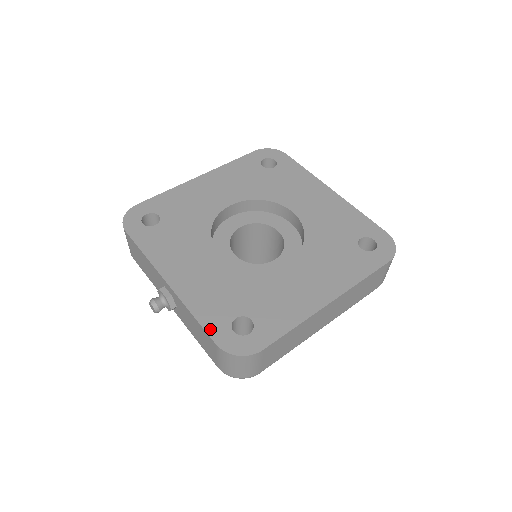
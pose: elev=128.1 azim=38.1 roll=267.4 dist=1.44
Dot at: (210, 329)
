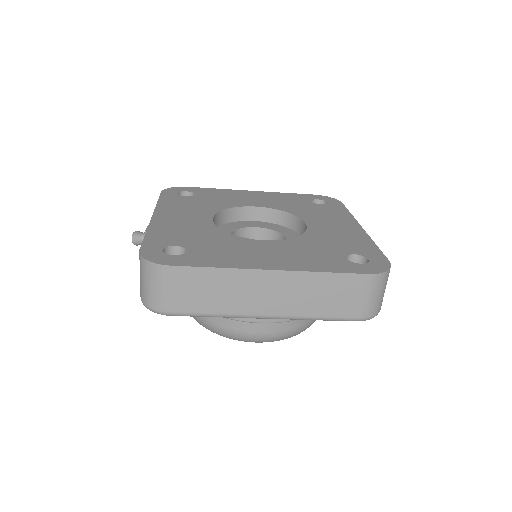
Dot at: (147, 242)
